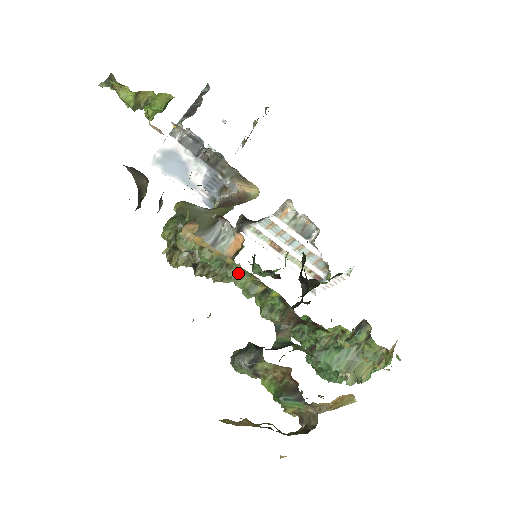
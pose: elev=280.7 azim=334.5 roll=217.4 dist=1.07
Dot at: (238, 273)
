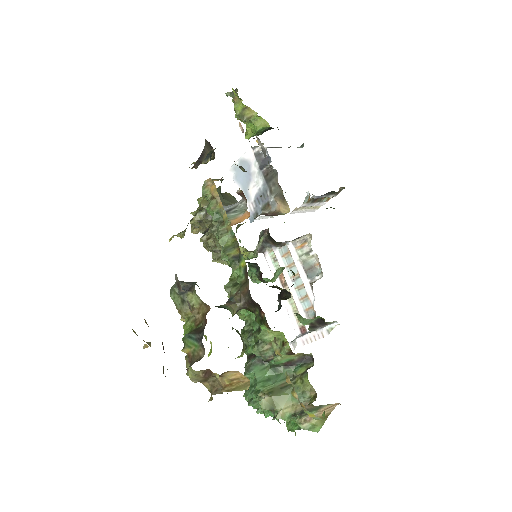
Dot at: (226, 231)
